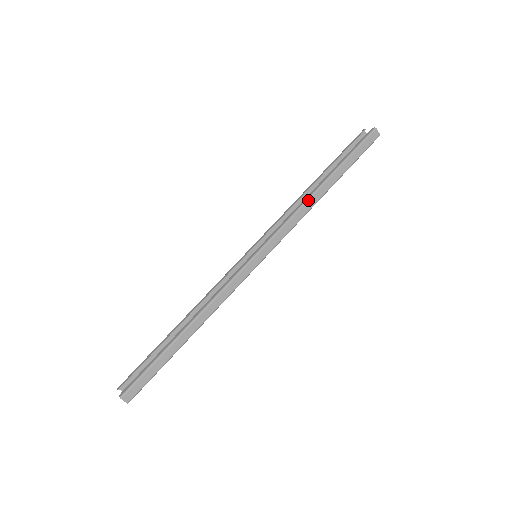
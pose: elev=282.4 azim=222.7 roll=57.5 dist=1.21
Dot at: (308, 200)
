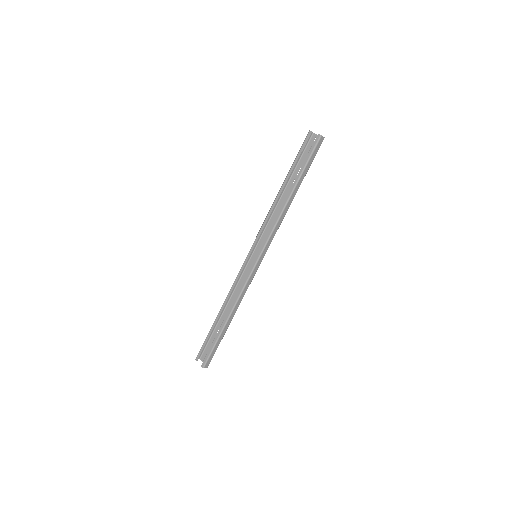
Dot at: (284, 210)
